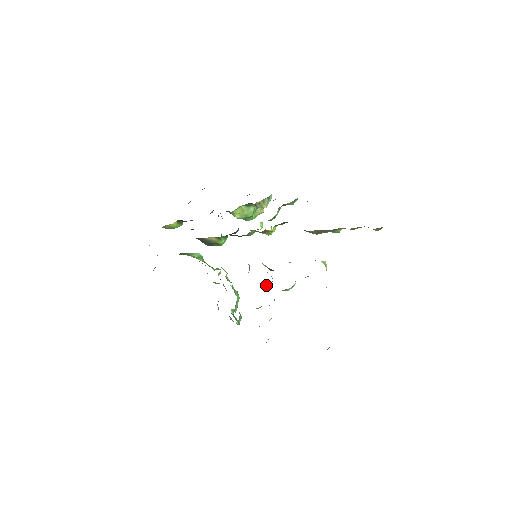
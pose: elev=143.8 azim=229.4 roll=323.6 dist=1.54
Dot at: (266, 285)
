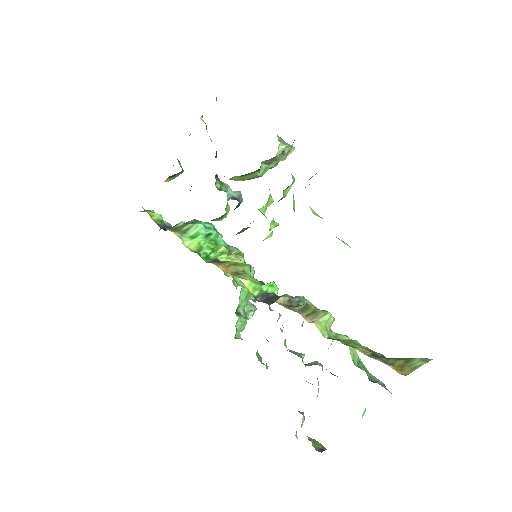
Dot at: occluded
